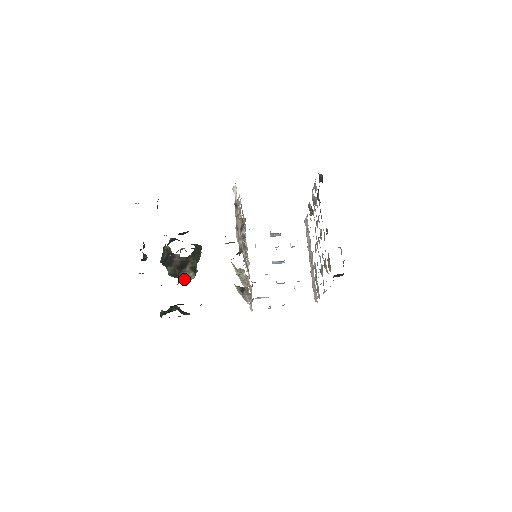
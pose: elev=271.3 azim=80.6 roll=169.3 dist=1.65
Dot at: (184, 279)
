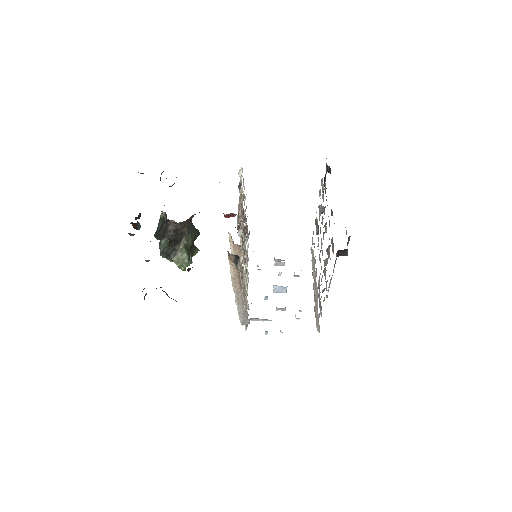
Dot at: (176, 261)
